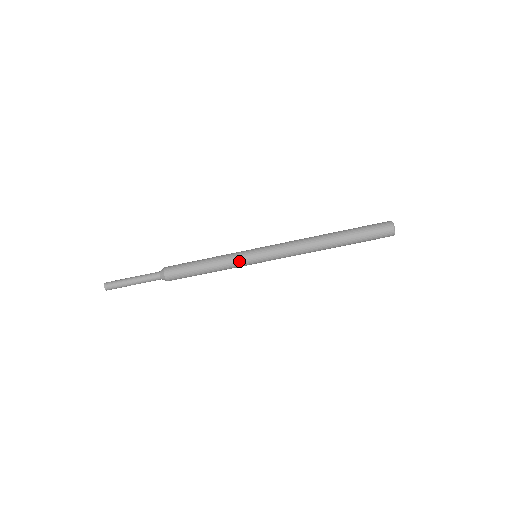
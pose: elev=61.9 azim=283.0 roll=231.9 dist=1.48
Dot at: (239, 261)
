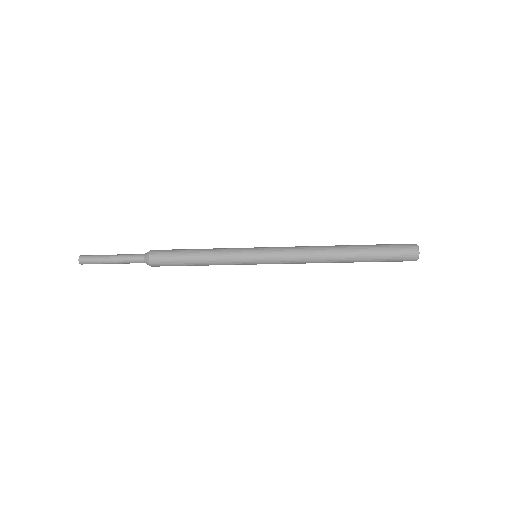
Dot at: (236, 262)
